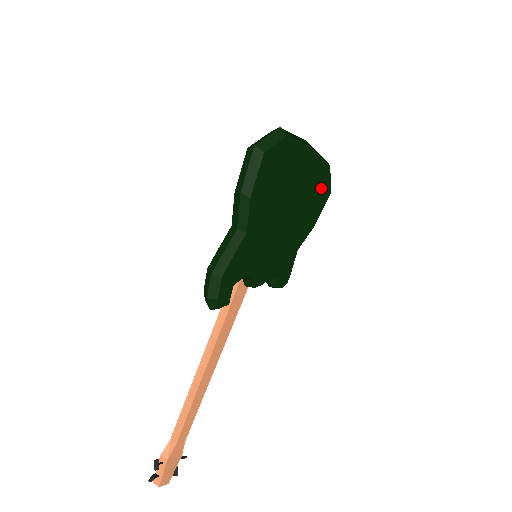
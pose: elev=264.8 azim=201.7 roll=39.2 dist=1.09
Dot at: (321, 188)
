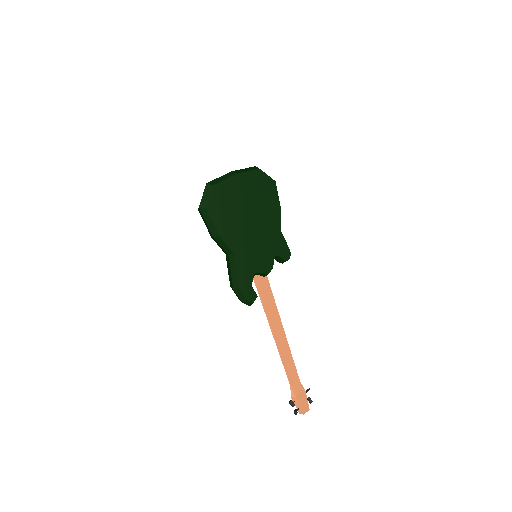
Dot at: (265, 186)
